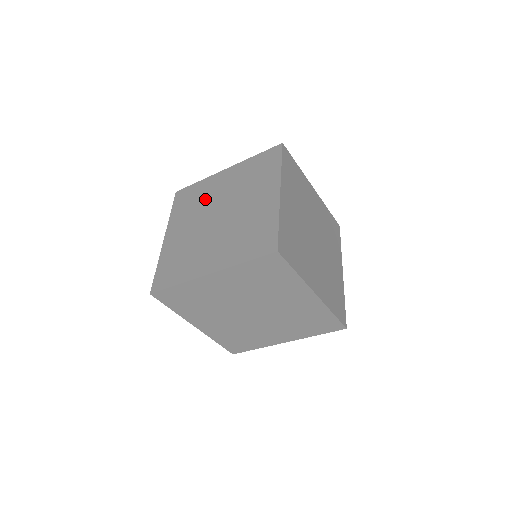
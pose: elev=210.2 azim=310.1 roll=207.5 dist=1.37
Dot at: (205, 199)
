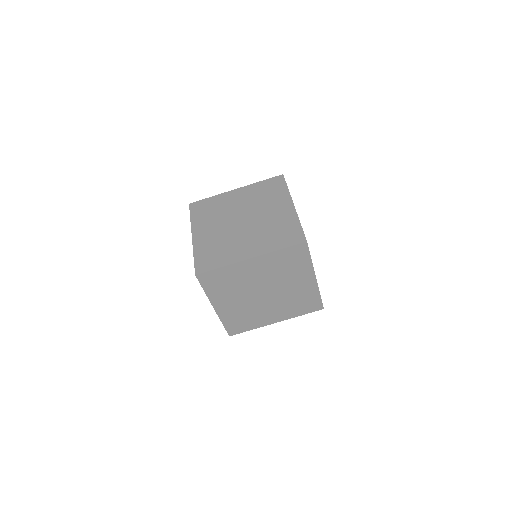
Dot at: (224, 209)
